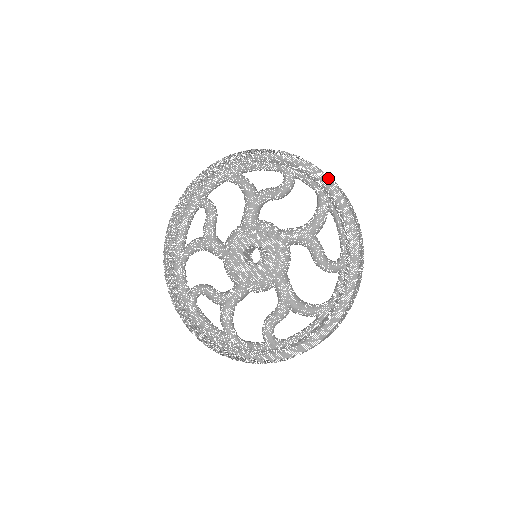
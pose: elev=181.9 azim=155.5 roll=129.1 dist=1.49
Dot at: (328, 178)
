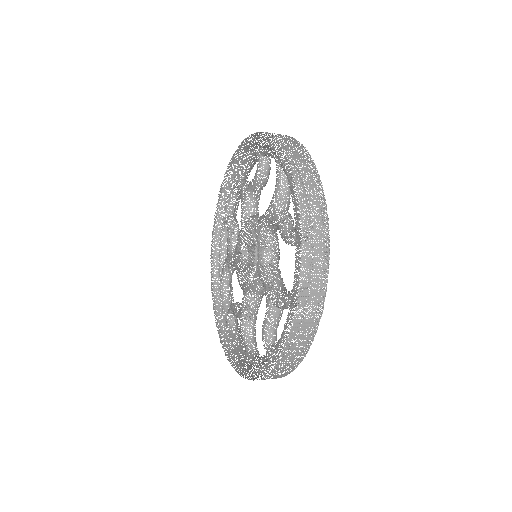
Dot at: occluded
